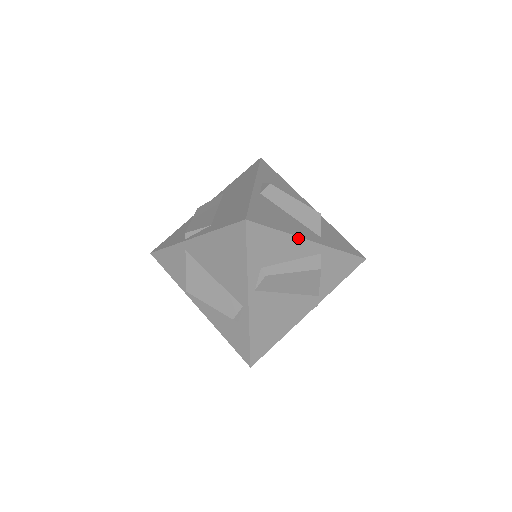
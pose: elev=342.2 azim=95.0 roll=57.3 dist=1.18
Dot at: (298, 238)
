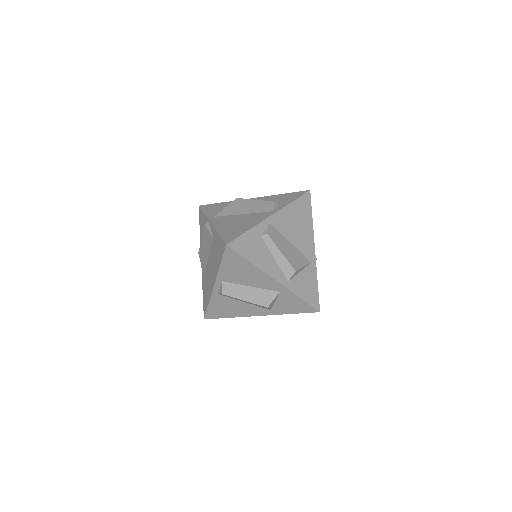
Dot at: (246, 316)
